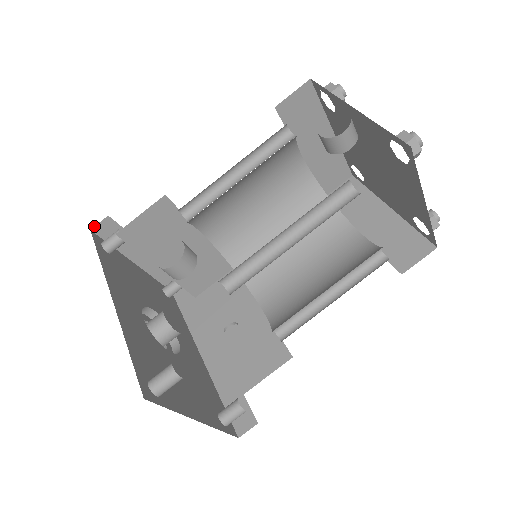
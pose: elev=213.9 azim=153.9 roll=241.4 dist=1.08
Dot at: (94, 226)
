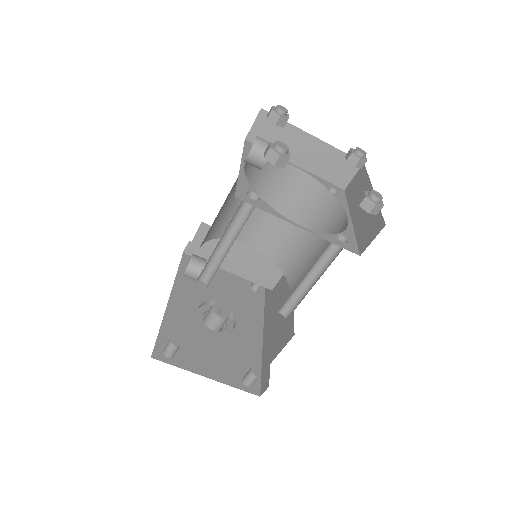
Dot at: (184, 249)
